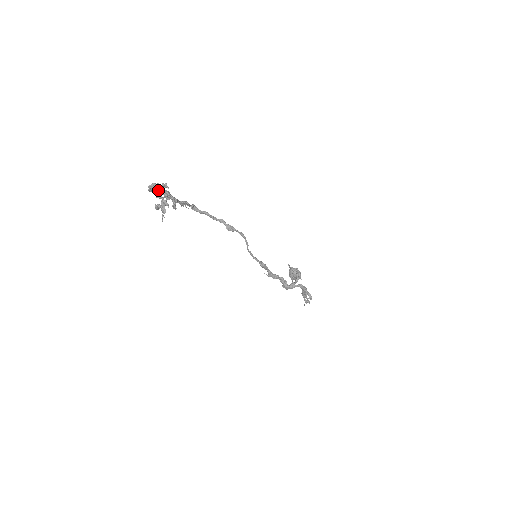
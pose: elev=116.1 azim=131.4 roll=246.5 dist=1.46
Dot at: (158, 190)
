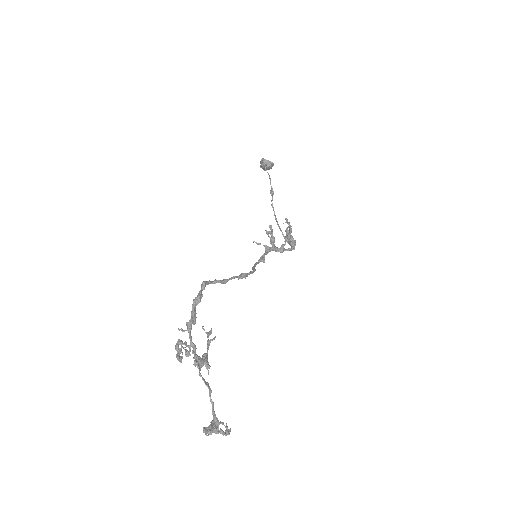
Dot at: (217, 432)
